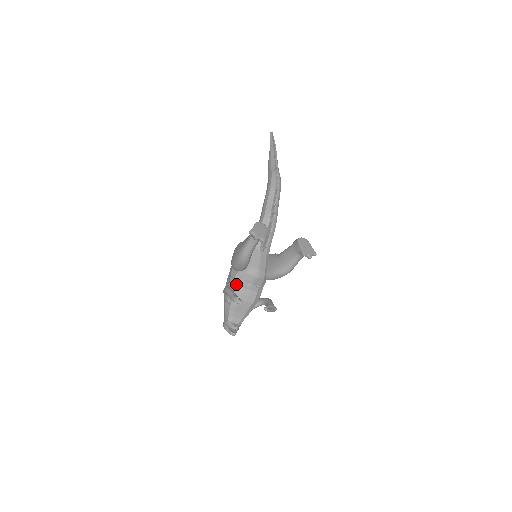
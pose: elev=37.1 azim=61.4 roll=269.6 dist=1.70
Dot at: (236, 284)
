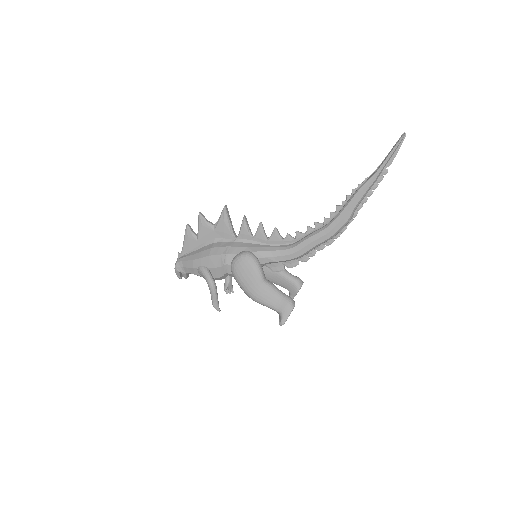
Dot at: (222, 277)
